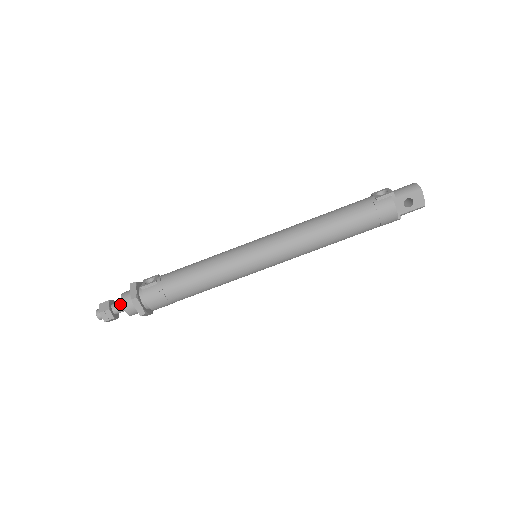
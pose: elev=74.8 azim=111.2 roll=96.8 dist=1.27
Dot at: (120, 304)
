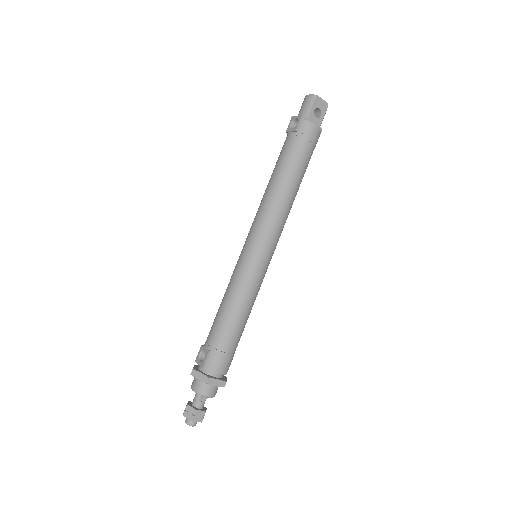
Dot at: (199, 397)
